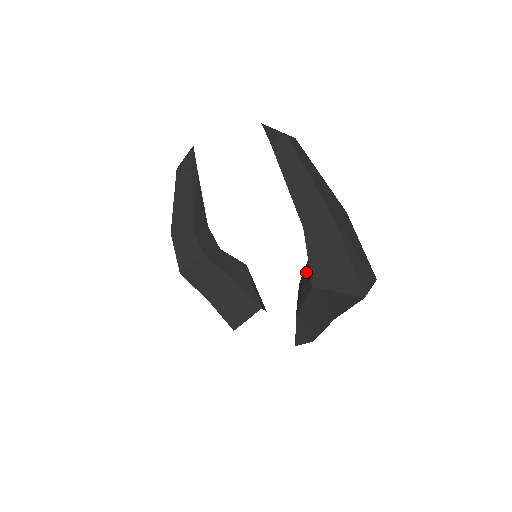
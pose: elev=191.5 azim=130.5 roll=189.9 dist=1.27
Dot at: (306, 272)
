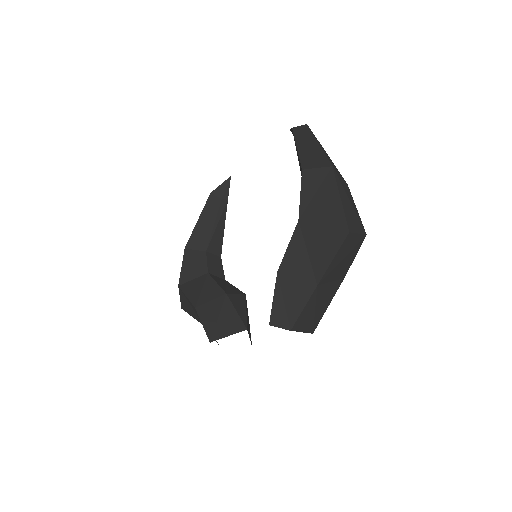
Dot at: occluded
